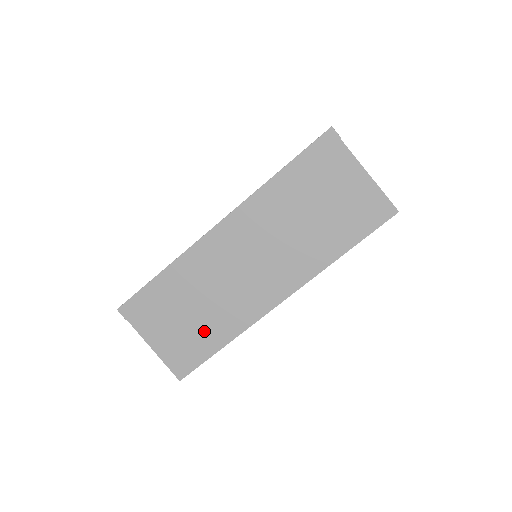
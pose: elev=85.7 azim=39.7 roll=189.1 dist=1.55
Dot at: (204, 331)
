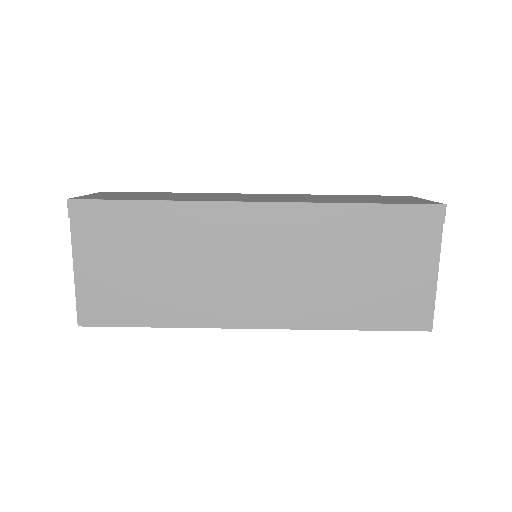
Dot at: (149, 296)
